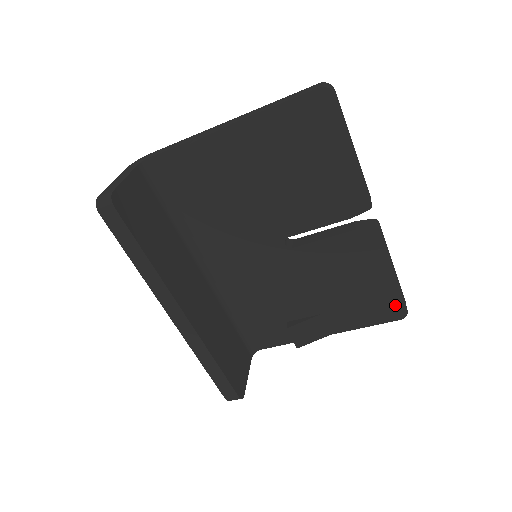
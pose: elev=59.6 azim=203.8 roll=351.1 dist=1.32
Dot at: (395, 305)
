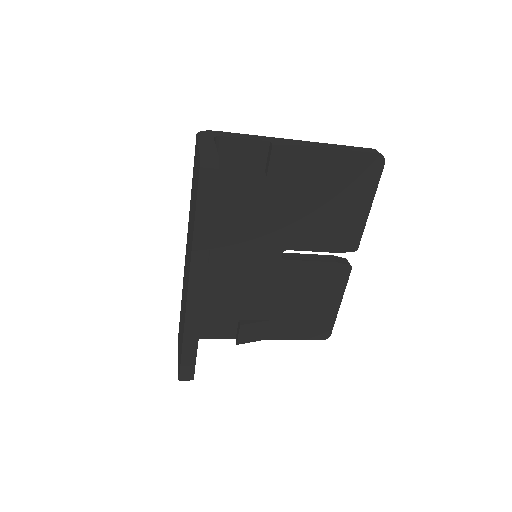
Dot at: (326, 328)
